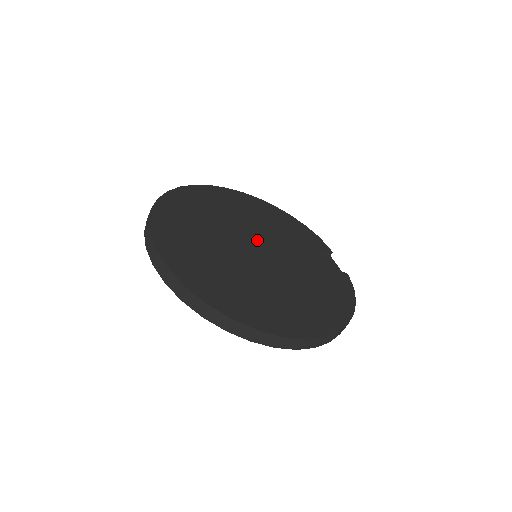
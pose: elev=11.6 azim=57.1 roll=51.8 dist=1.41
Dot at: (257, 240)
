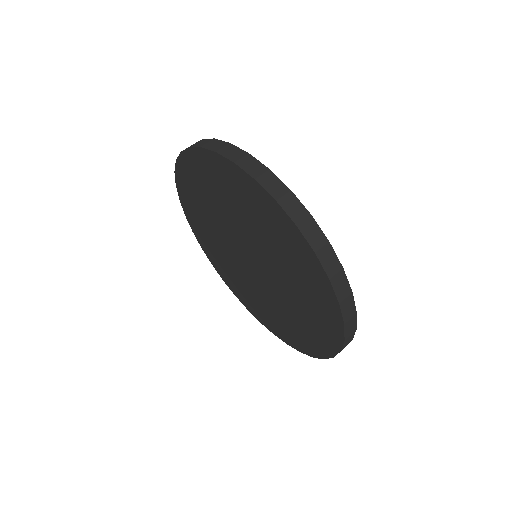
Dot at: occluded
